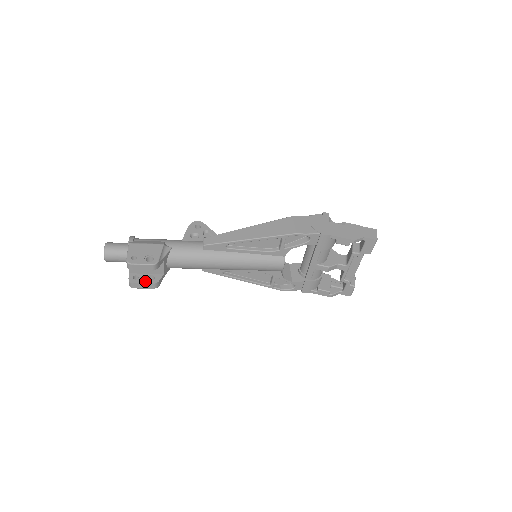
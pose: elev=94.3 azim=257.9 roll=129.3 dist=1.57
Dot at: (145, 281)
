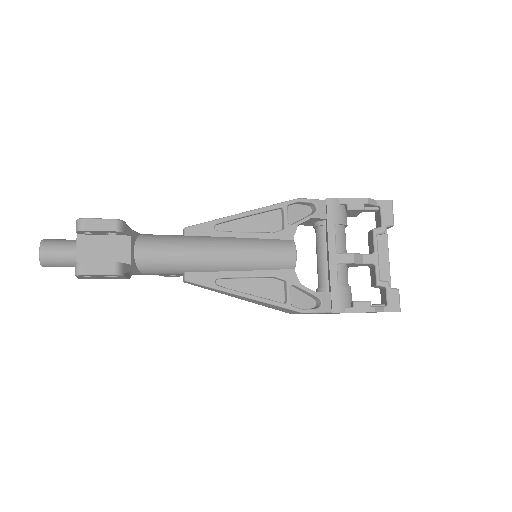
Dot at: (101, 262)
